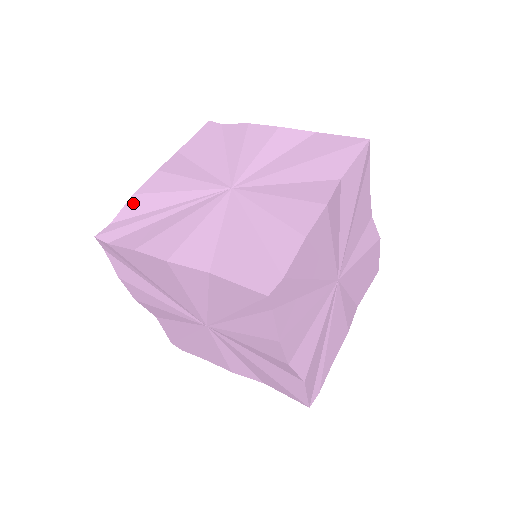
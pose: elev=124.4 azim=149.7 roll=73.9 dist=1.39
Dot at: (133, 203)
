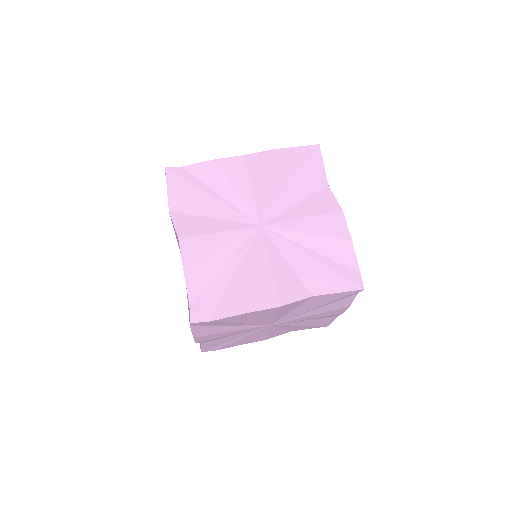
Dot at: (192, 278)
